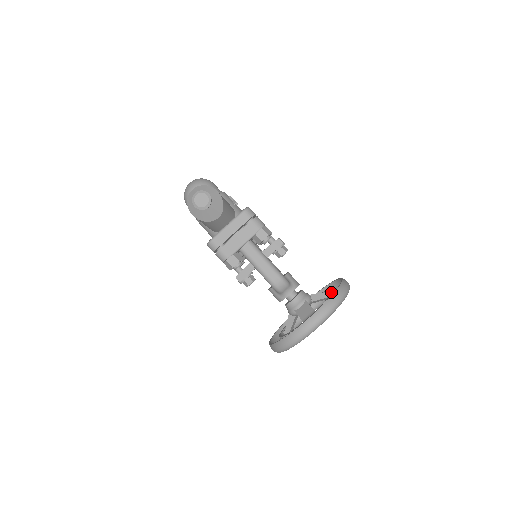
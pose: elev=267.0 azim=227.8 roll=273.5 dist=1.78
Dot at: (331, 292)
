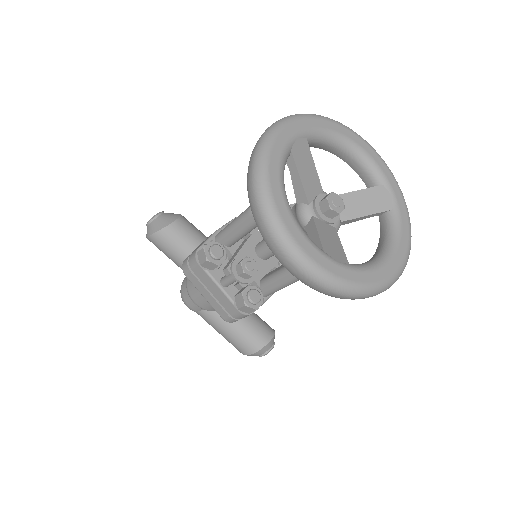
Dot at: occluded
